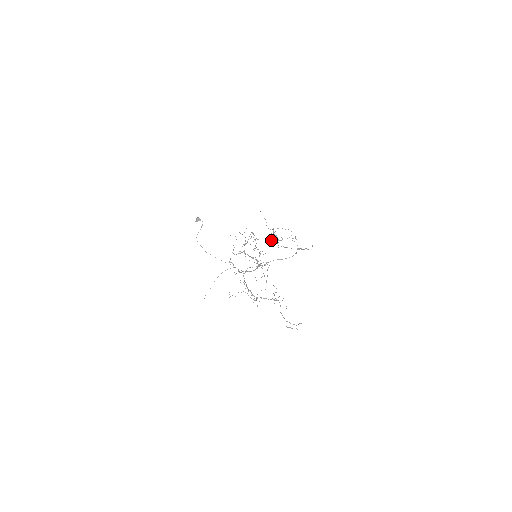
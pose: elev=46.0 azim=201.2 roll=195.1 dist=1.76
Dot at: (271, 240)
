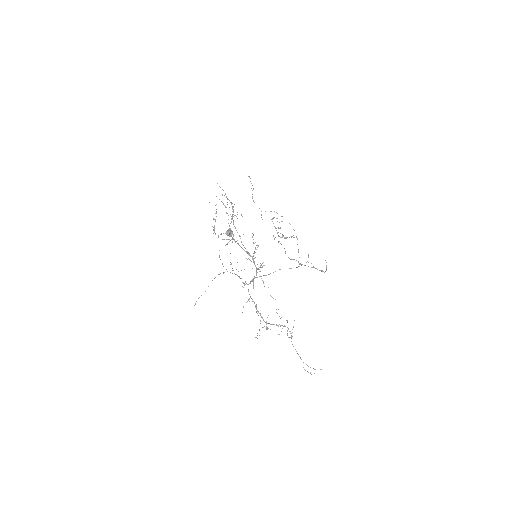
Dot at: (278, 242)
